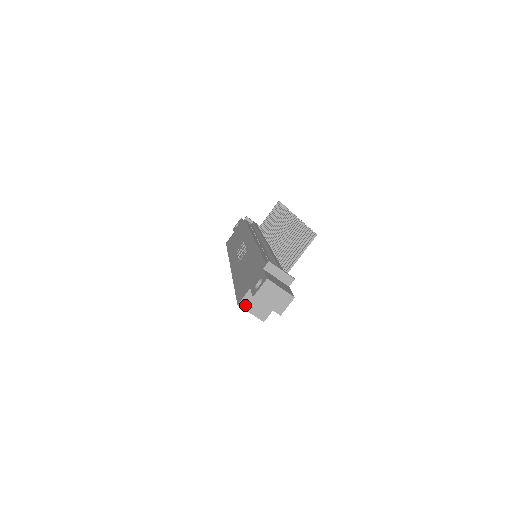
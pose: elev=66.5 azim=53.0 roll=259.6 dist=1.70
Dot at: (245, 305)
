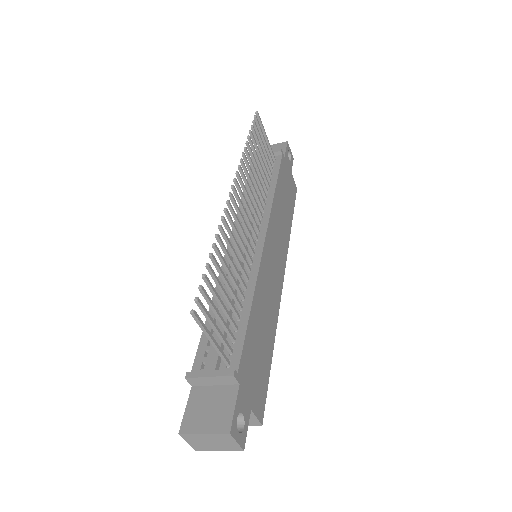
Dot at: occluded
